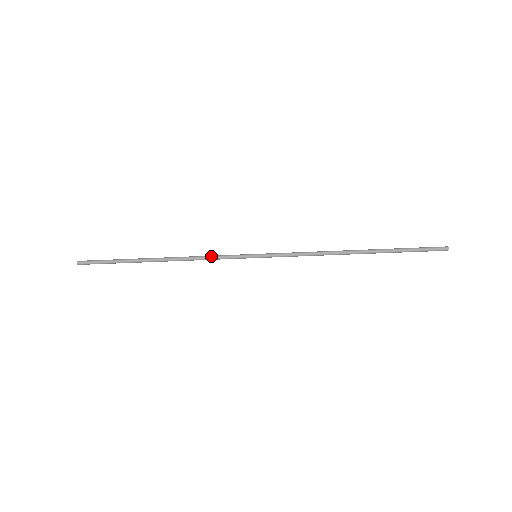
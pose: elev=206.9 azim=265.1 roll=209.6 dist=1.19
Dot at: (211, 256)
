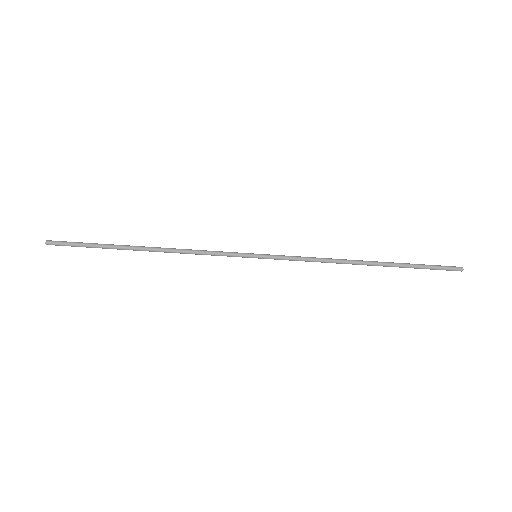
Dot at: (205, 250)
